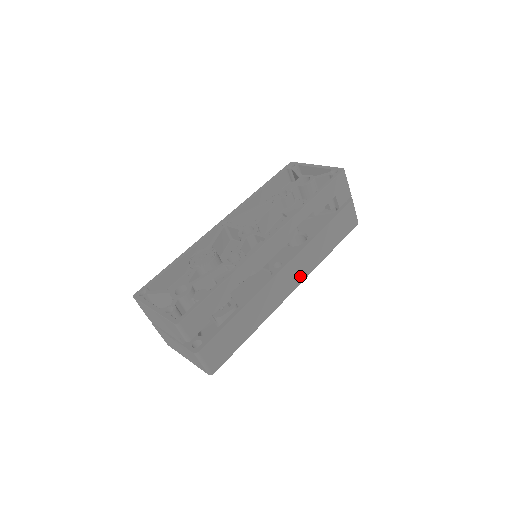
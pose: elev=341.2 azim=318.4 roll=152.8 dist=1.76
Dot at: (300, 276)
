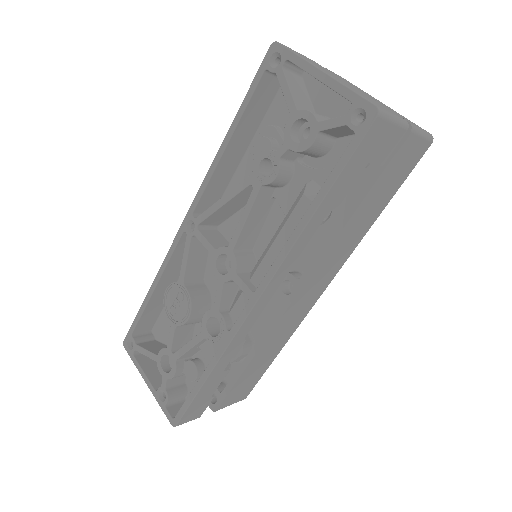
Dot at: (329, 276)
